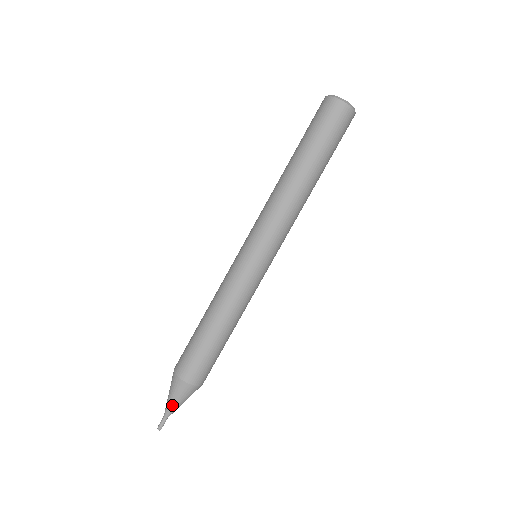
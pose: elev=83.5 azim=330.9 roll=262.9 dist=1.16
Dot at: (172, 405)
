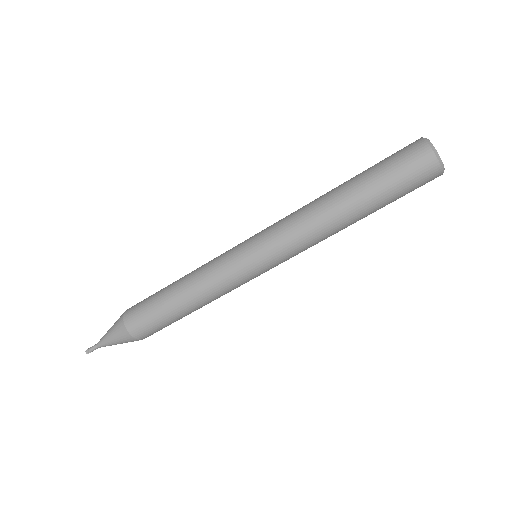
Dot at: (110, 344)
